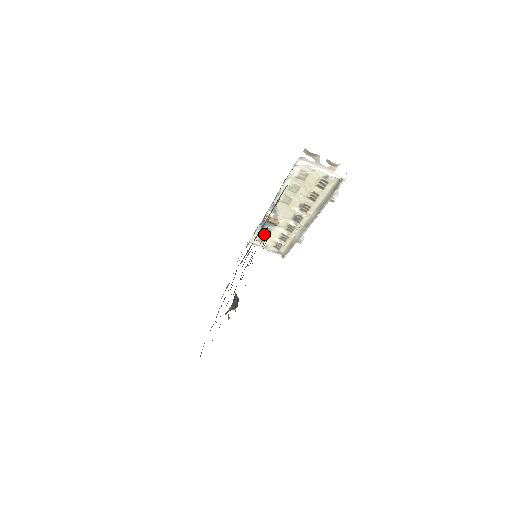
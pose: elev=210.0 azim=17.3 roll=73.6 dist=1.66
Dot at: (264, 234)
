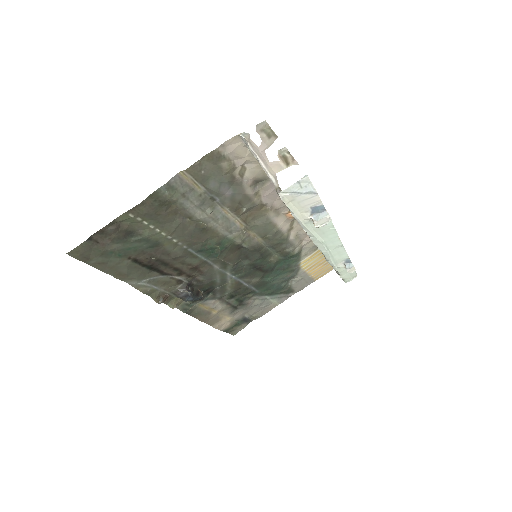
Dot at: occluded
